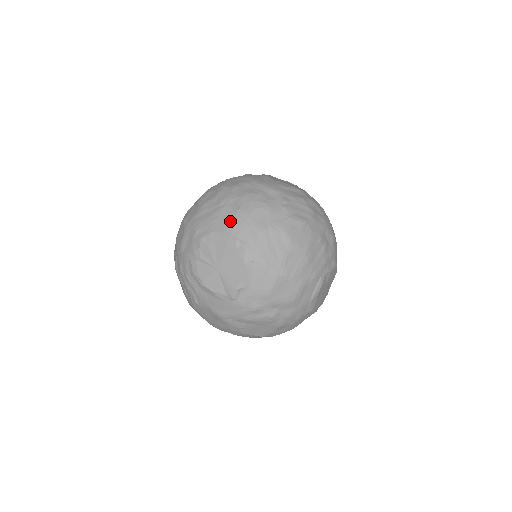
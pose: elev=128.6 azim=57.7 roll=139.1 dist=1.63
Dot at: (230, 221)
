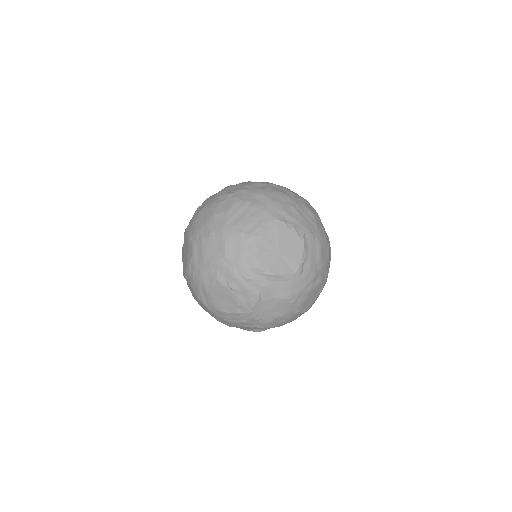
Dot at: (270, 211)
